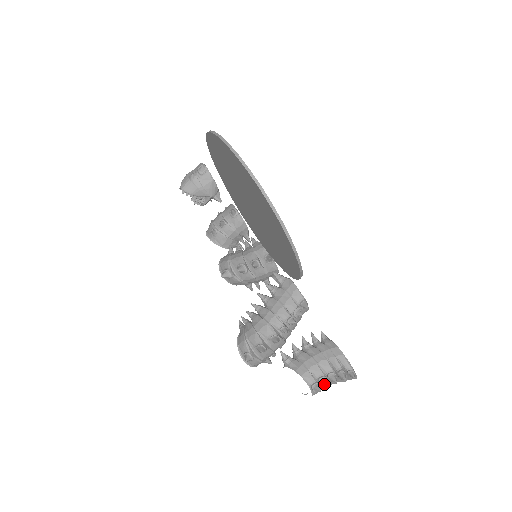
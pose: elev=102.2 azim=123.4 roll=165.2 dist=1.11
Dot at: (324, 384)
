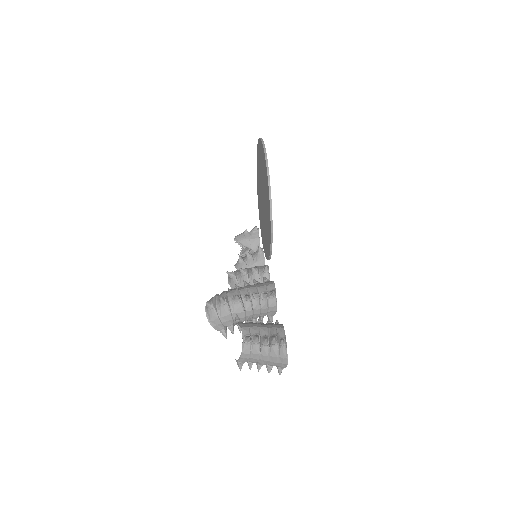
Dot at: (255, 337)
